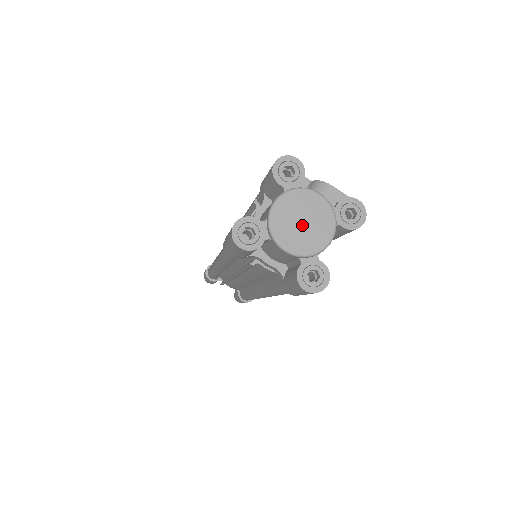
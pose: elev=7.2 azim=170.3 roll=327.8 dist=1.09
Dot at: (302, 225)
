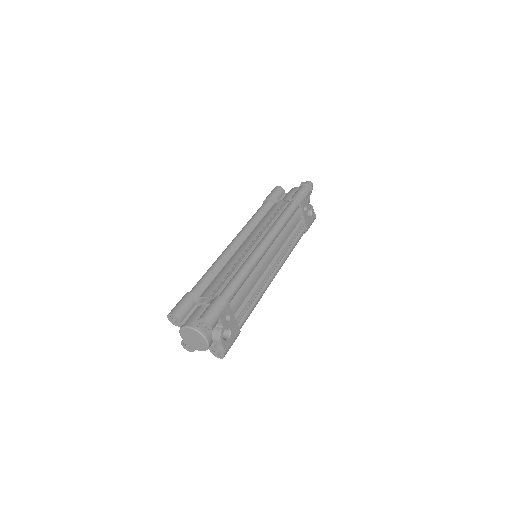
Dot at: (192, 339)
